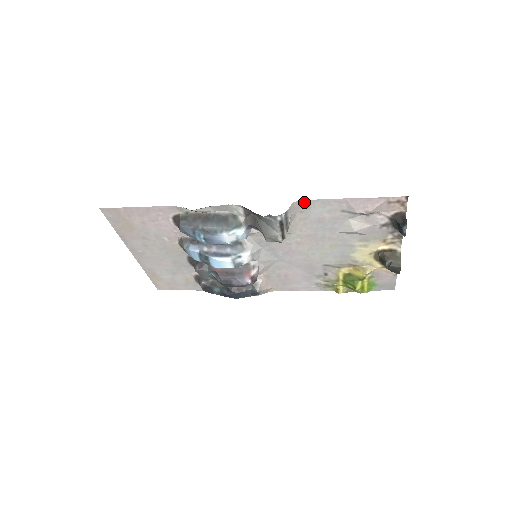
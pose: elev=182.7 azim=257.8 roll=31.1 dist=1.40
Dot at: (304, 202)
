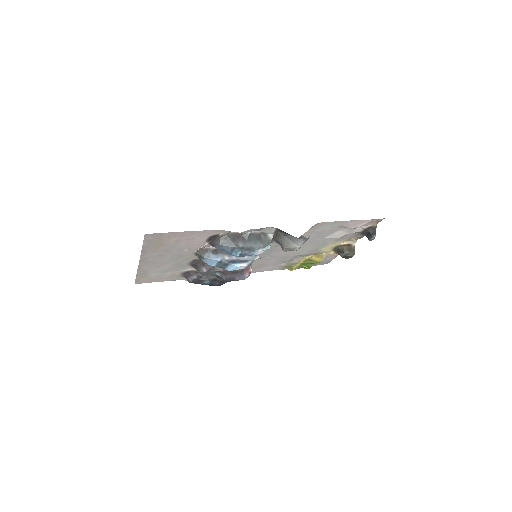
Dot at: (321, 223)
